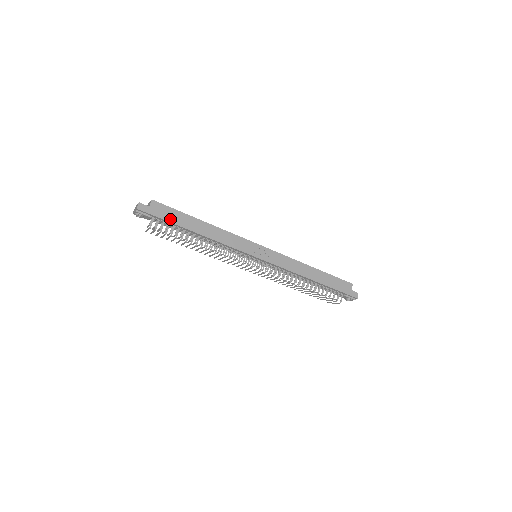
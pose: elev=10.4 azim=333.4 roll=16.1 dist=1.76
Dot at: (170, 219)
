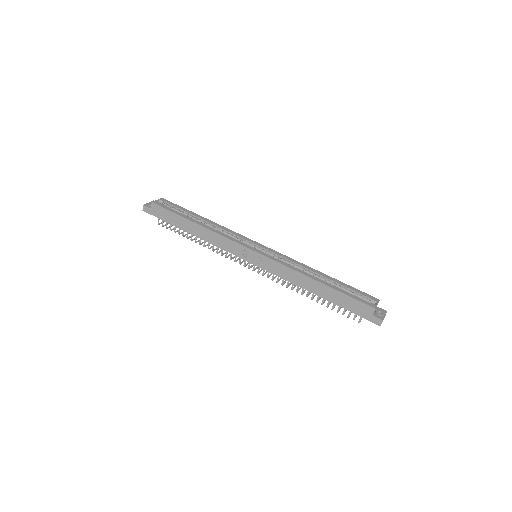
Dot at: (168, 220)
